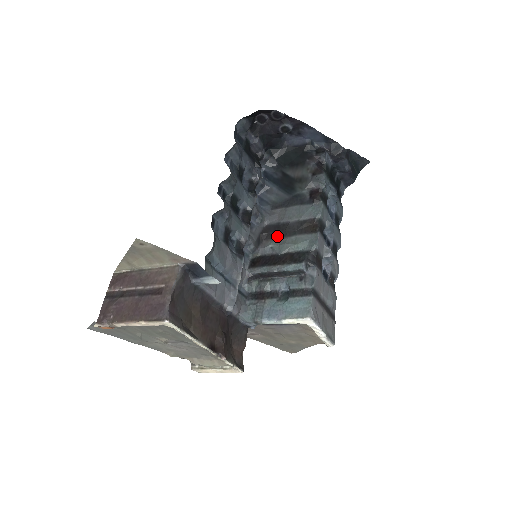
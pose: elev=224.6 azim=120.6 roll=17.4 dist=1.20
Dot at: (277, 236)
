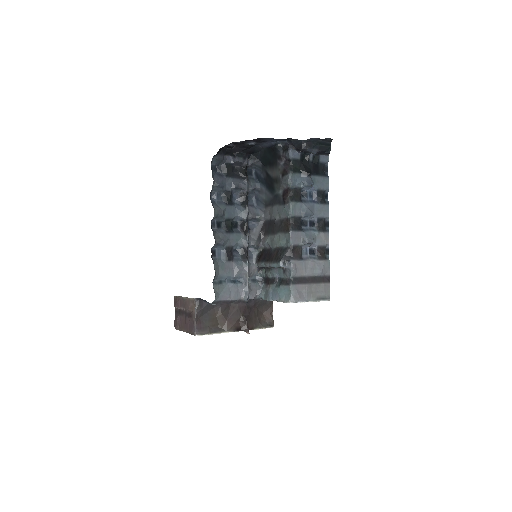
Dot at: (270, 233)
